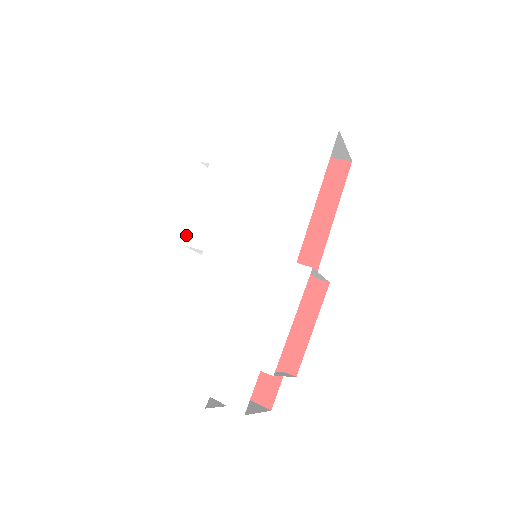
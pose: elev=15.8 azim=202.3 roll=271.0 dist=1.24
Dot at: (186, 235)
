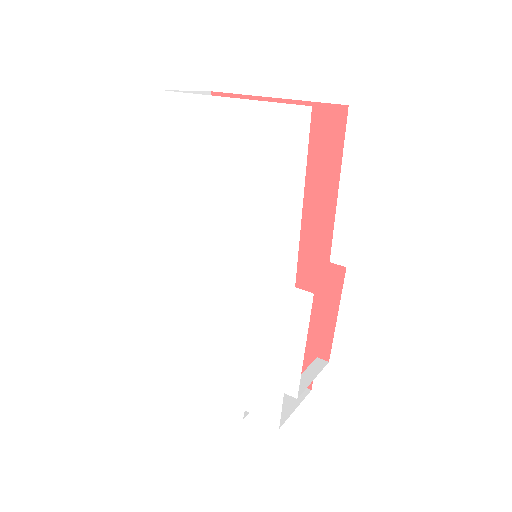
Dot at: (174, 252)
